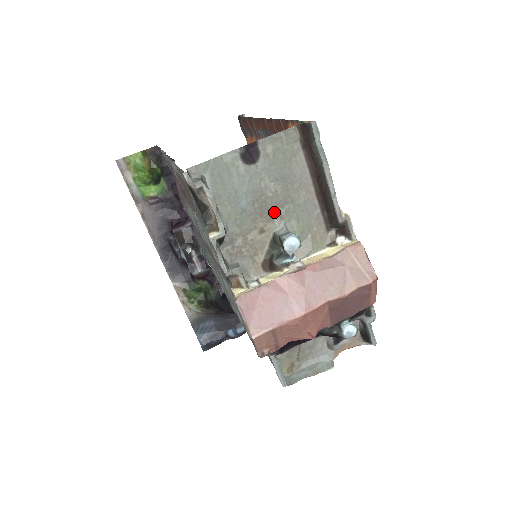
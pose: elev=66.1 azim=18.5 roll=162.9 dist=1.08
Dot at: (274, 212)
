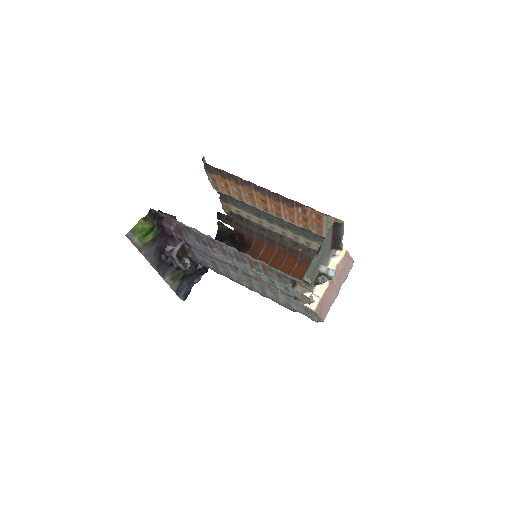
Dot at: occluded
